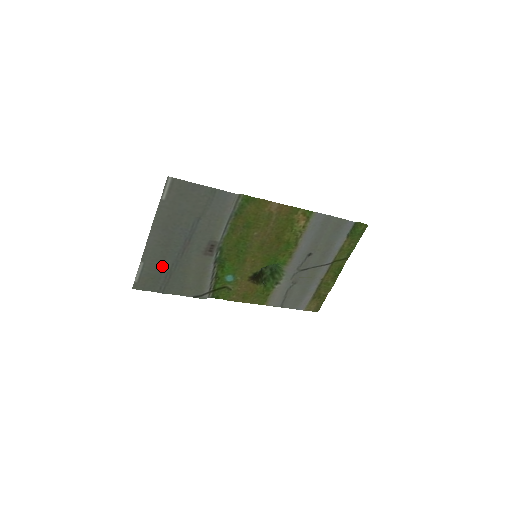
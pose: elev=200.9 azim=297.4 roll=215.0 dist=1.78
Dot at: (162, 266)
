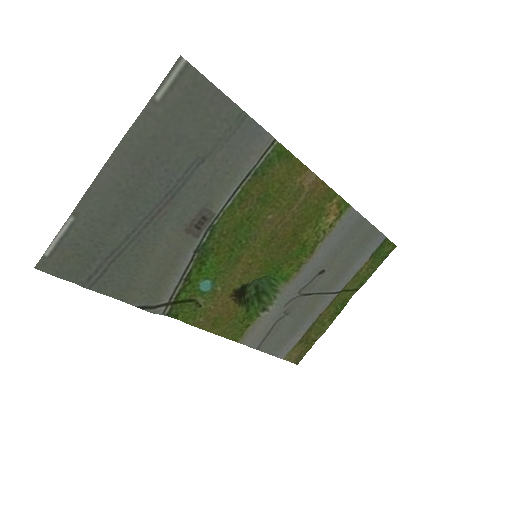
Dot at: (107, 235)
